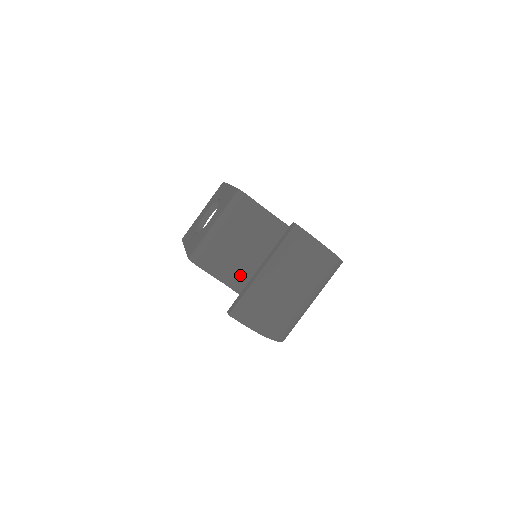
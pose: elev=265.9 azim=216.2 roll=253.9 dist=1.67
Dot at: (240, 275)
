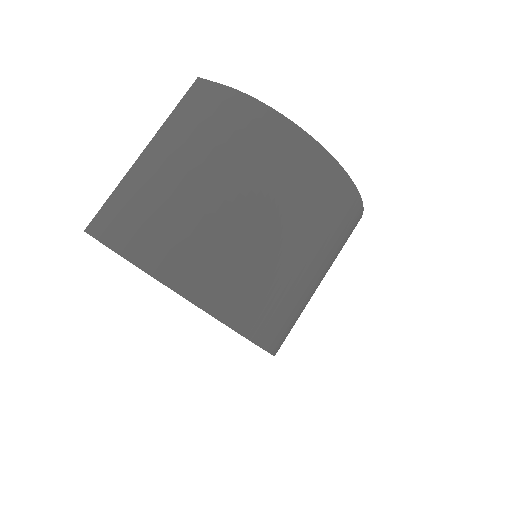
Dot at: occluded
